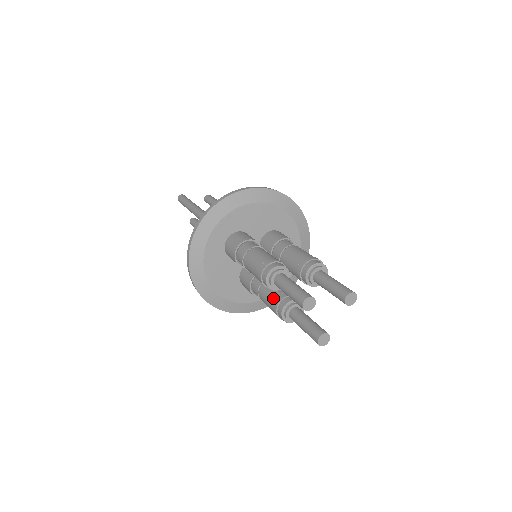
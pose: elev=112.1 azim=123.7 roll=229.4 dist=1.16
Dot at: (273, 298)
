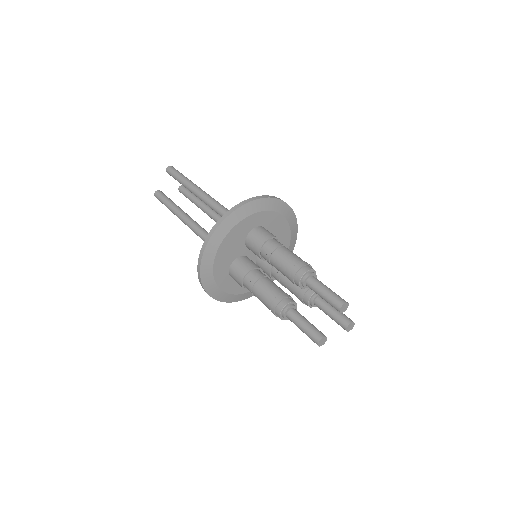
Dot at: occluded
